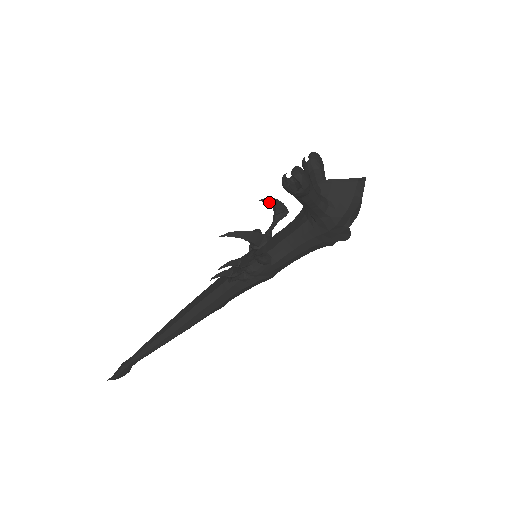
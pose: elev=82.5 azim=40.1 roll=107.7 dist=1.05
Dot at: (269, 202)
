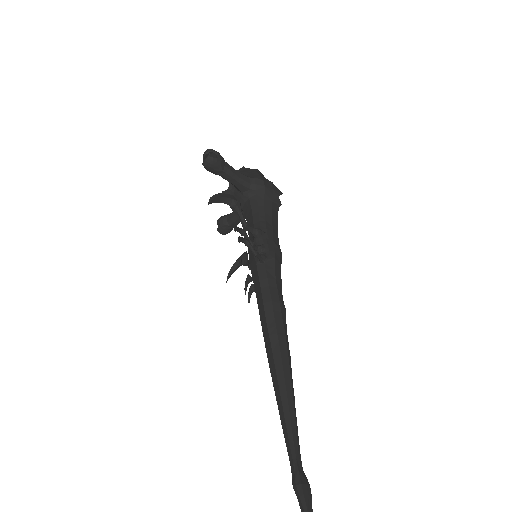
Dot at: (231, 270)
